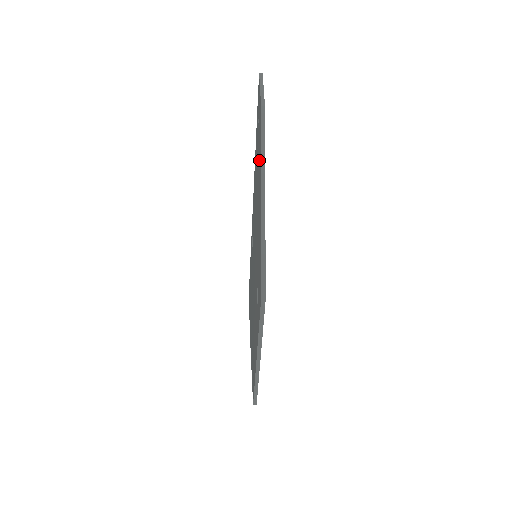
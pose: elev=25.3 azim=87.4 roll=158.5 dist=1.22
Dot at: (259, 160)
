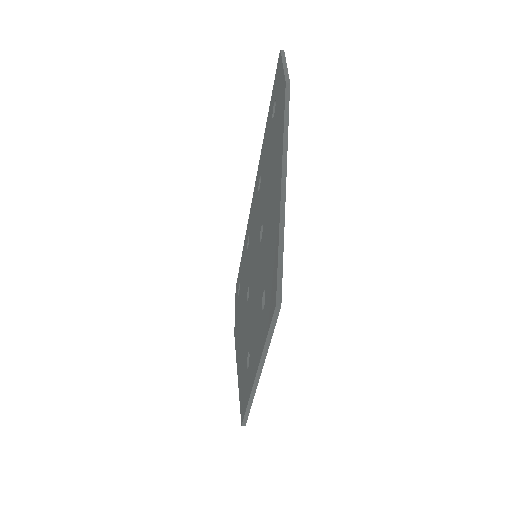
Dot at: (277, 145)
